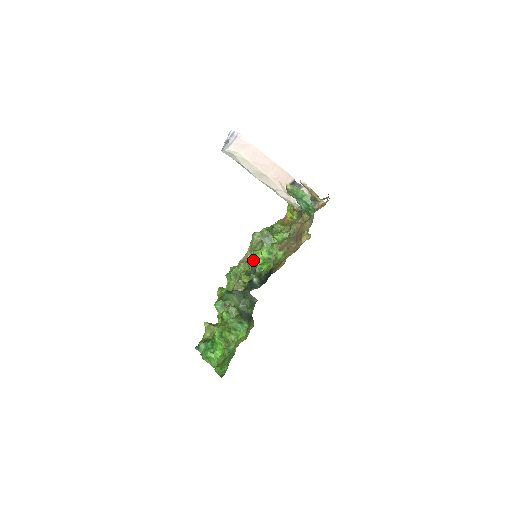
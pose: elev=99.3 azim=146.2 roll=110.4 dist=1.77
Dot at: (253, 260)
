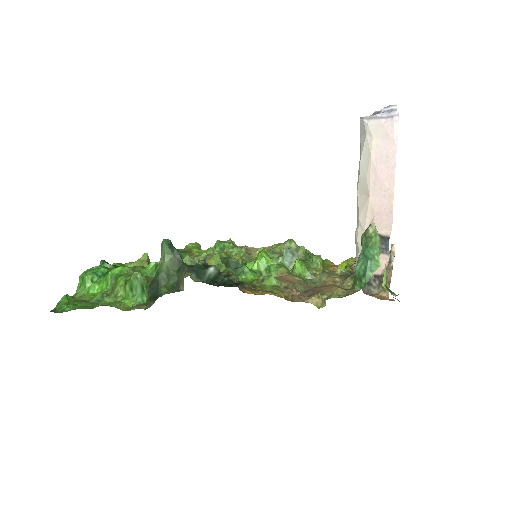
Dot at: occluded
